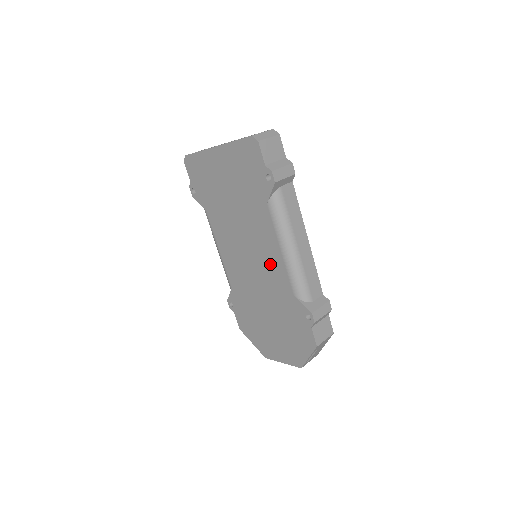
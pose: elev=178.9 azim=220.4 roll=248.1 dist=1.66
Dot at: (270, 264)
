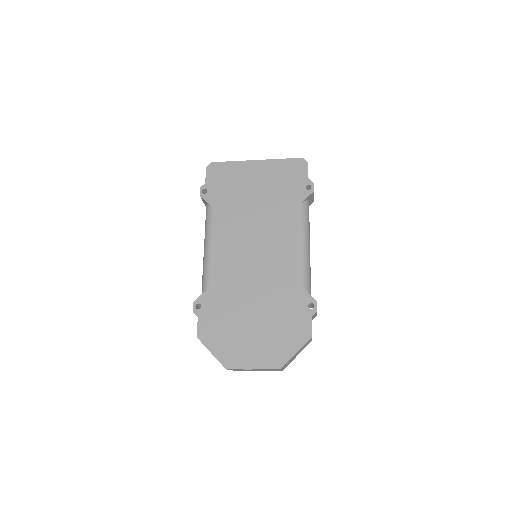
Dot at: (281, 257)
